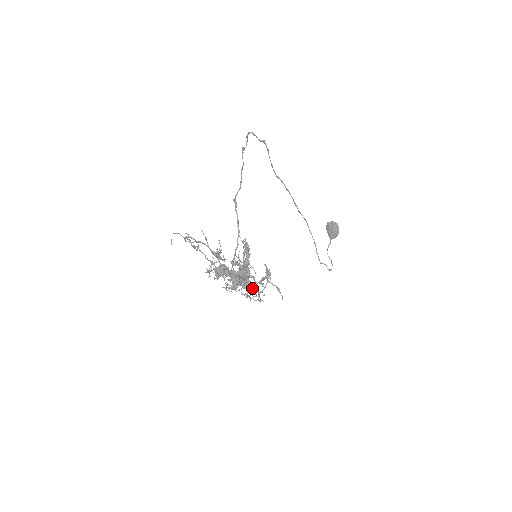
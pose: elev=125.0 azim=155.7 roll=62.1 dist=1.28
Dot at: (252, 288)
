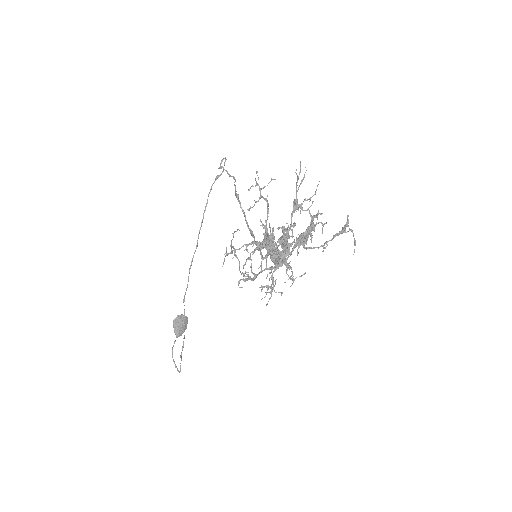
Dot at: (287, 269)
